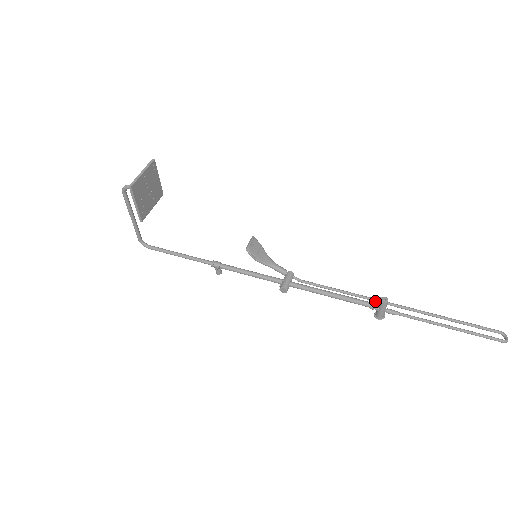
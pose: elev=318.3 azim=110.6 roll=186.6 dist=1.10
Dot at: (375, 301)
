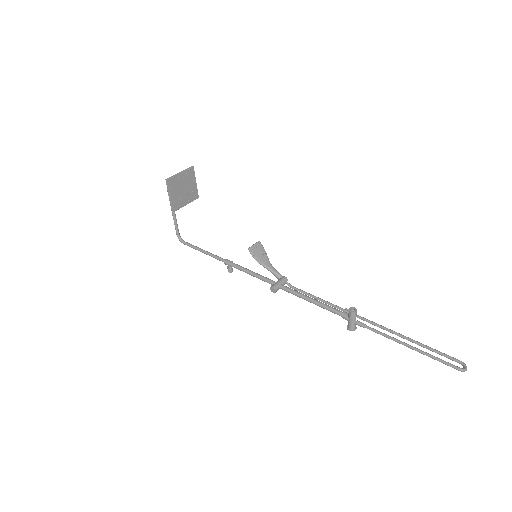
Dot at: occluded
